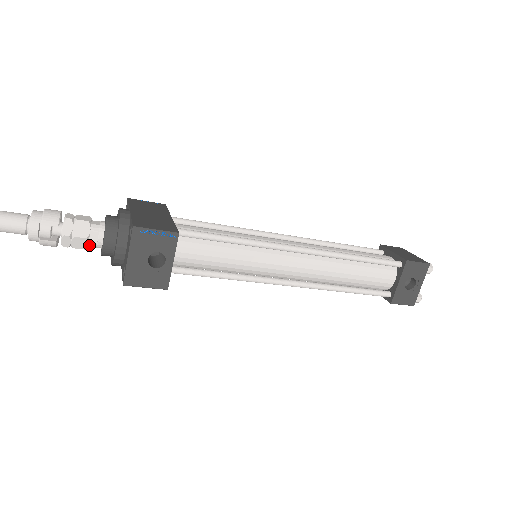
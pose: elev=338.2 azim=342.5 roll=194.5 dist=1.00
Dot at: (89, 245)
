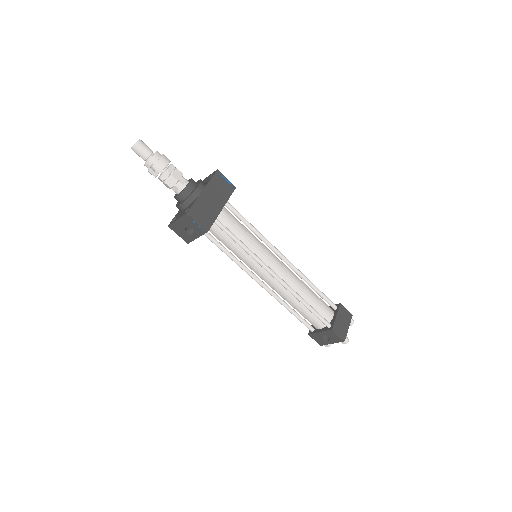
Dot at: (171, 188)
